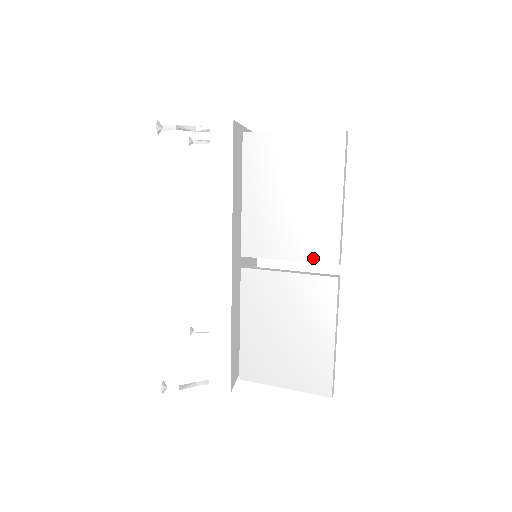
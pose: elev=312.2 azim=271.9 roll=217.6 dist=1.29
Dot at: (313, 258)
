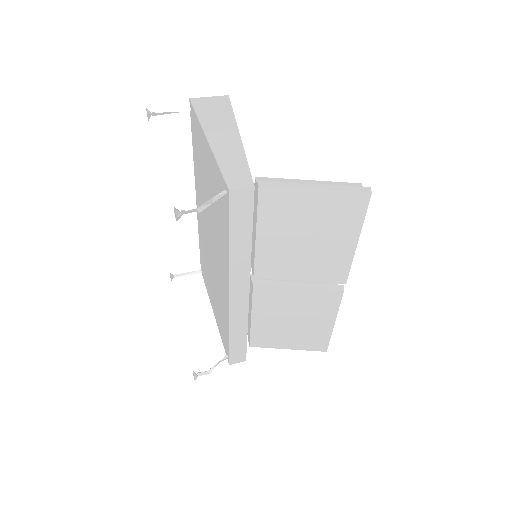
Dot at: (323, 280)
